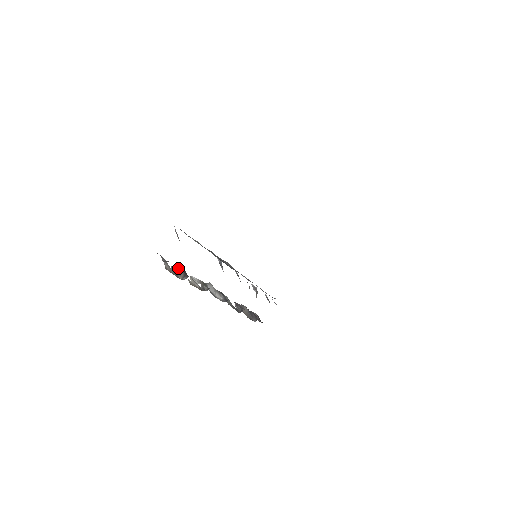
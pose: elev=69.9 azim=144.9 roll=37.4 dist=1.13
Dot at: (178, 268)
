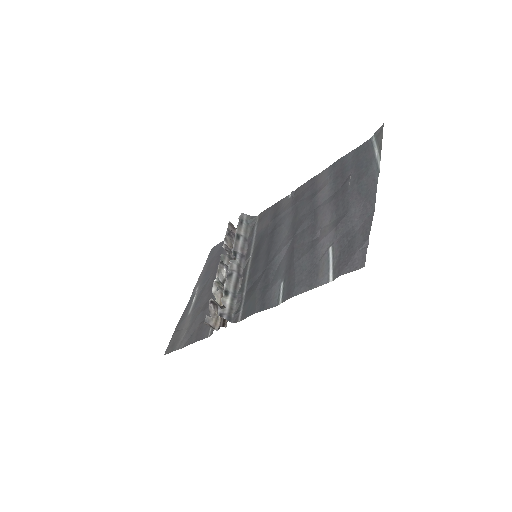
Dot at: (210, 306)
